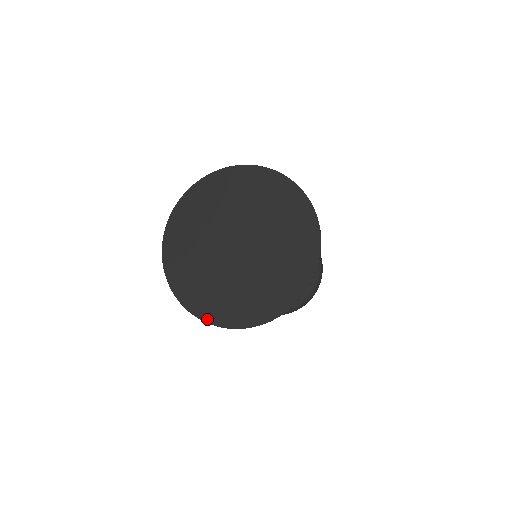
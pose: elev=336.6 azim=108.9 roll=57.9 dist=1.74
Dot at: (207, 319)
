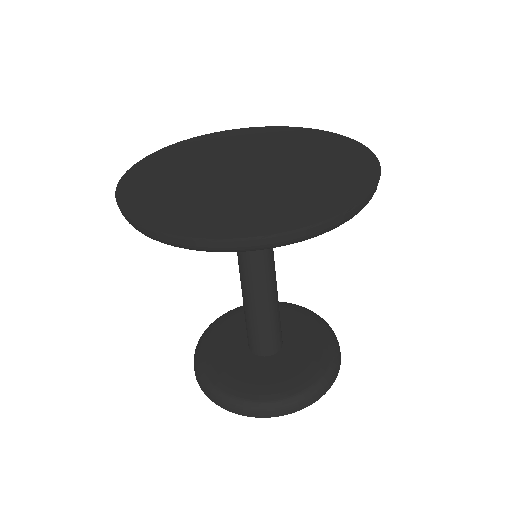
Dot at: (133, 213)
